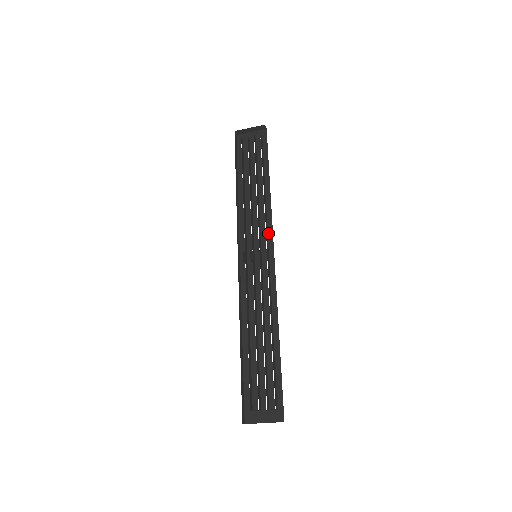
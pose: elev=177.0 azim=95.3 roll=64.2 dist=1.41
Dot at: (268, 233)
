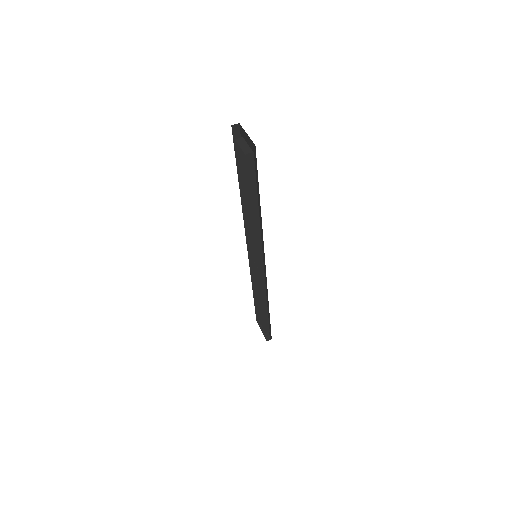
Dot at: (262, 248)
